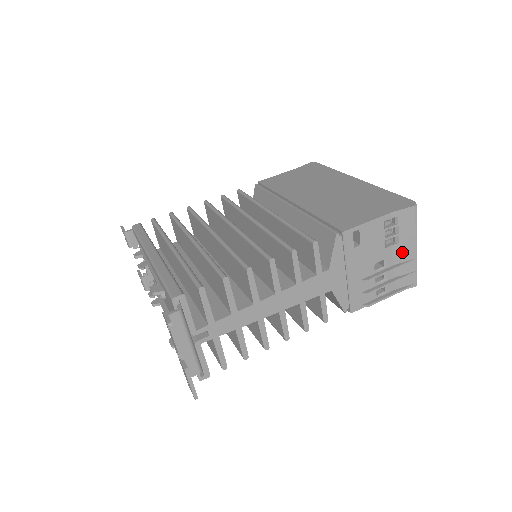
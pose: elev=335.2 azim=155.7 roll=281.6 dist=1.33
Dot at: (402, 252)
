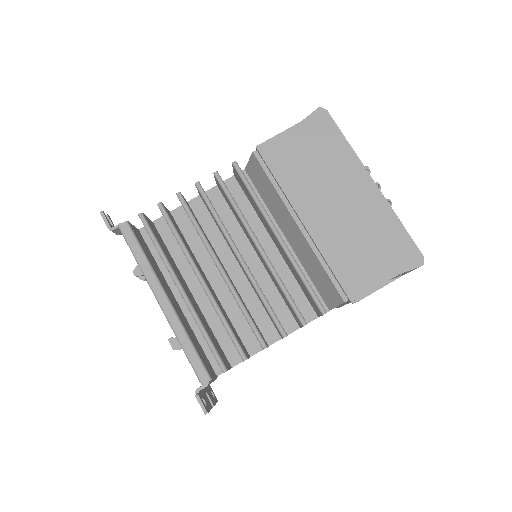
Dot at: (395, 277)
